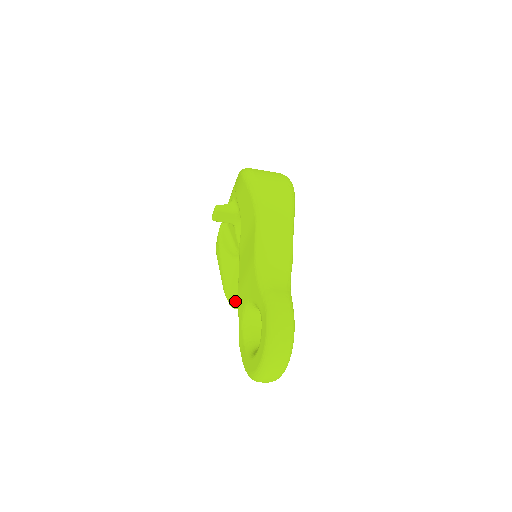
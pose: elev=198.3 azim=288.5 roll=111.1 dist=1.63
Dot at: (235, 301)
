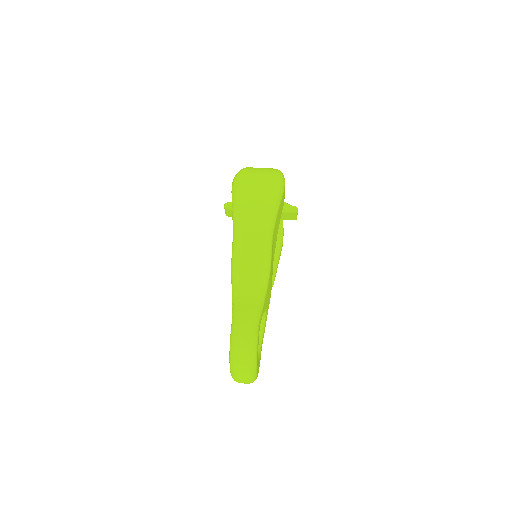
Dot at: occluded
